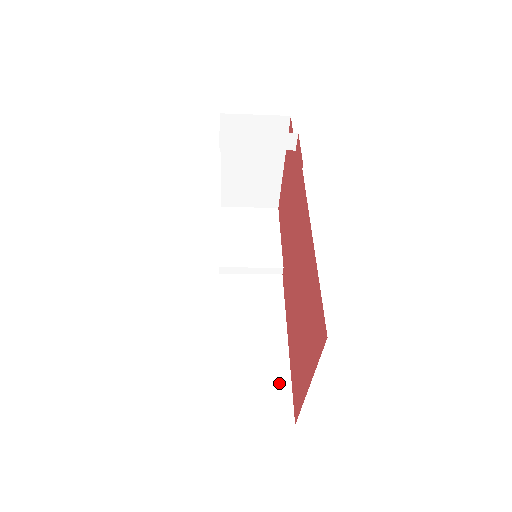
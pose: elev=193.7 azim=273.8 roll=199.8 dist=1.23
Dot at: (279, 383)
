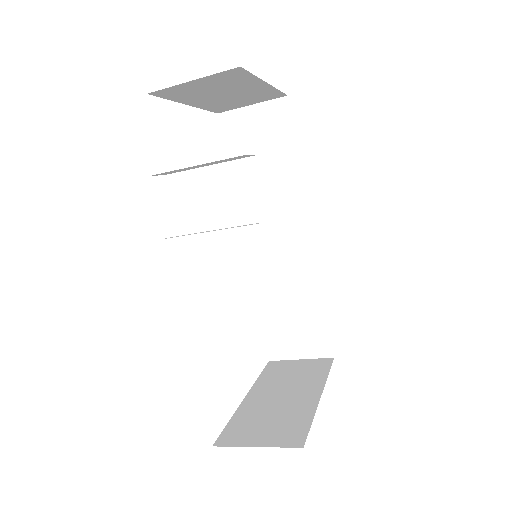
Dot at: (317, 323)
